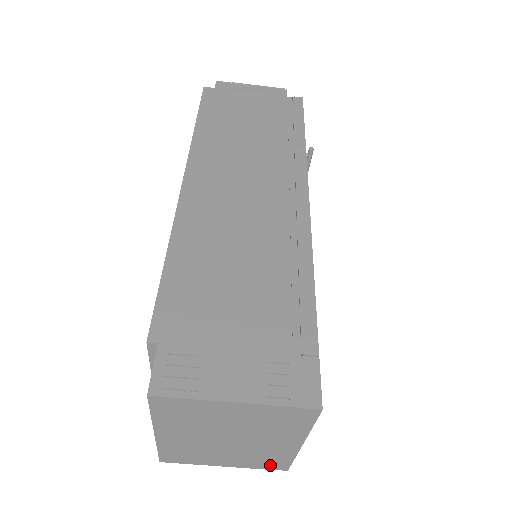
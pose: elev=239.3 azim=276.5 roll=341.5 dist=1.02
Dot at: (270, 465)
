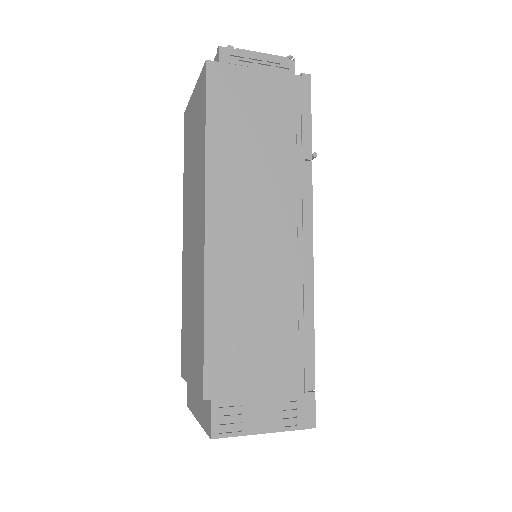
Dot at: occluded
